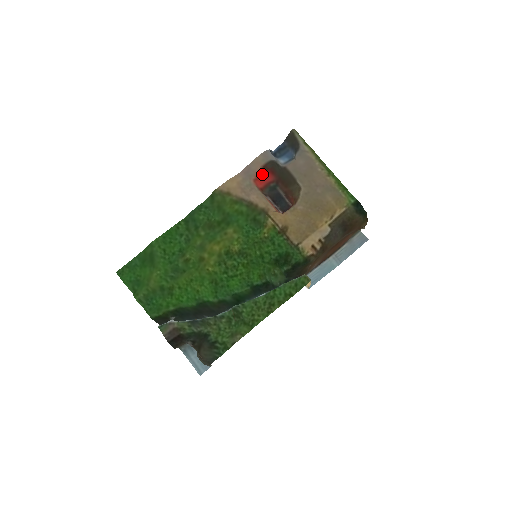
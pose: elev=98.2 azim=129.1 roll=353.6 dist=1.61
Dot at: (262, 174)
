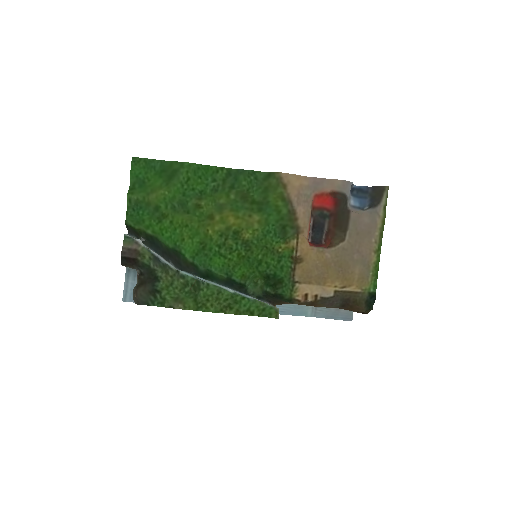
Dot at: (327, 196)
